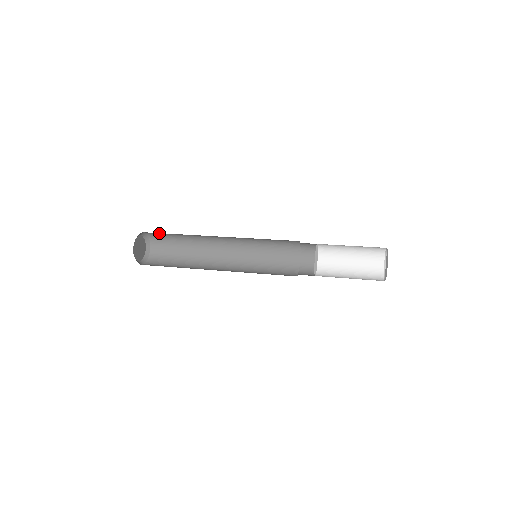
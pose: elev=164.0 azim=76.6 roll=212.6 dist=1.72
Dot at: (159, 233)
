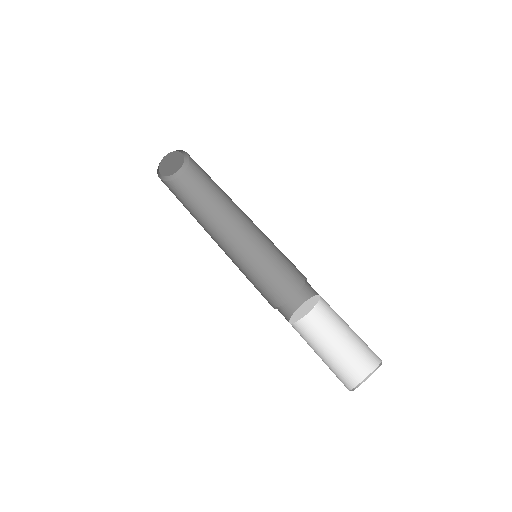
Dot at: occluded
